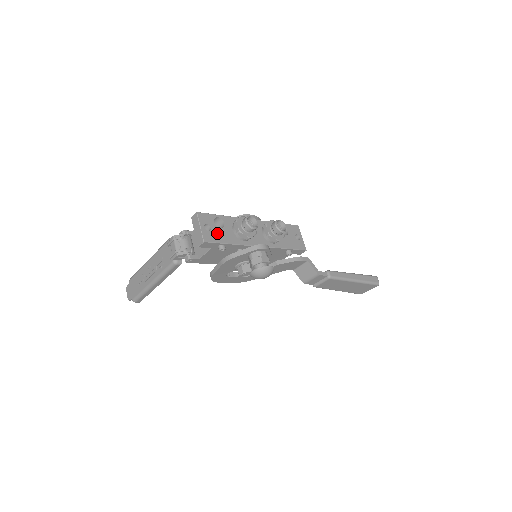
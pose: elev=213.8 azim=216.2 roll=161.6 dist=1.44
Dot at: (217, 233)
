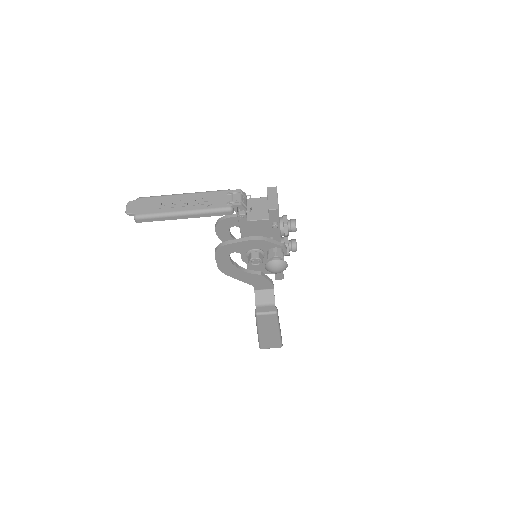
Dot at: occluded
